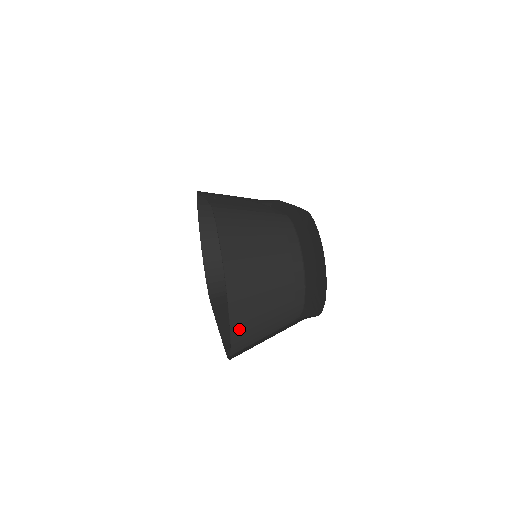
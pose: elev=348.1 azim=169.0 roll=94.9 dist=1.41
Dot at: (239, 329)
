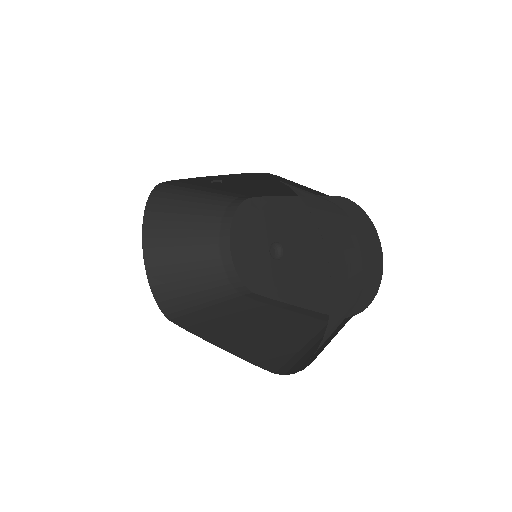
Dot at: (330, 326)
